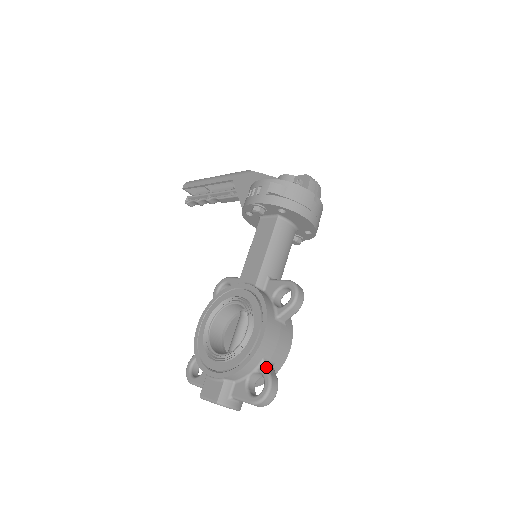
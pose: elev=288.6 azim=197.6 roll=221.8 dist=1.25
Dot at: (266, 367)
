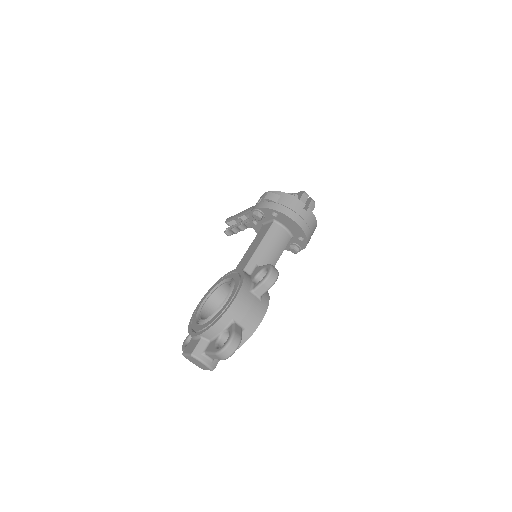
Dot at: (233, 326)
